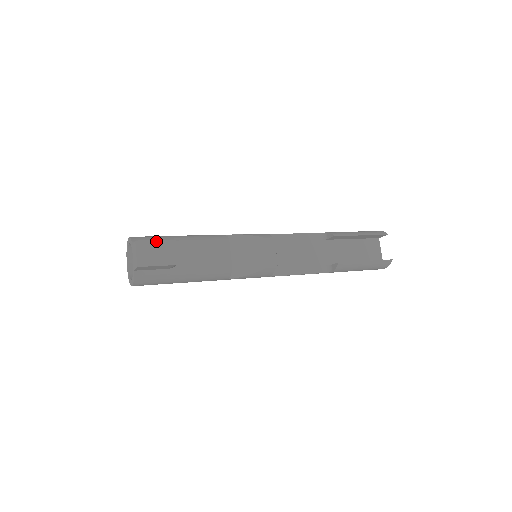
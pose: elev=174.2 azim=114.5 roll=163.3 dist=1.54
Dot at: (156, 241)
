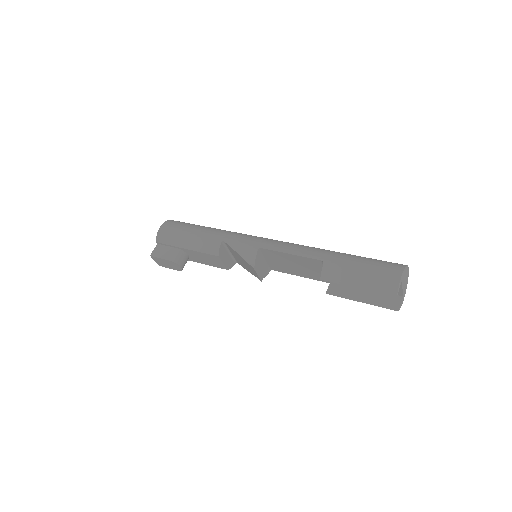
Dot at: (161, 259)
